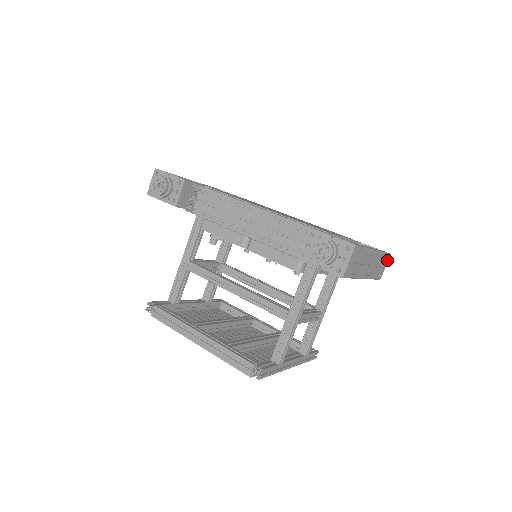
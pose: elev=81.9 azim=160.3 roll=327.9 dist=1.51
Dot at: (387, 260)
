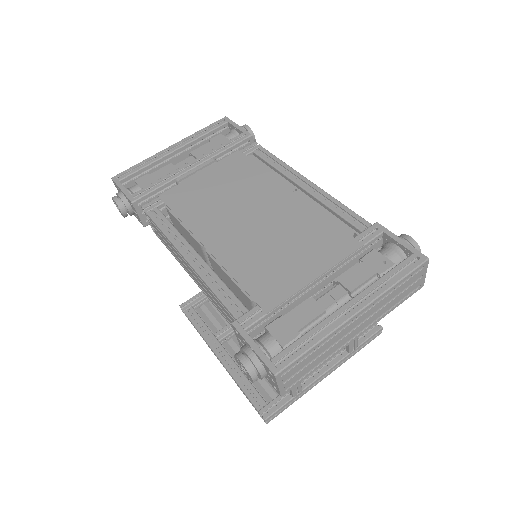
Dot at: (424, 268)
